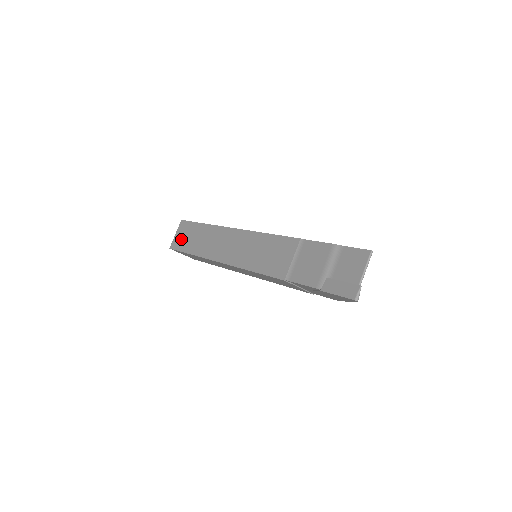
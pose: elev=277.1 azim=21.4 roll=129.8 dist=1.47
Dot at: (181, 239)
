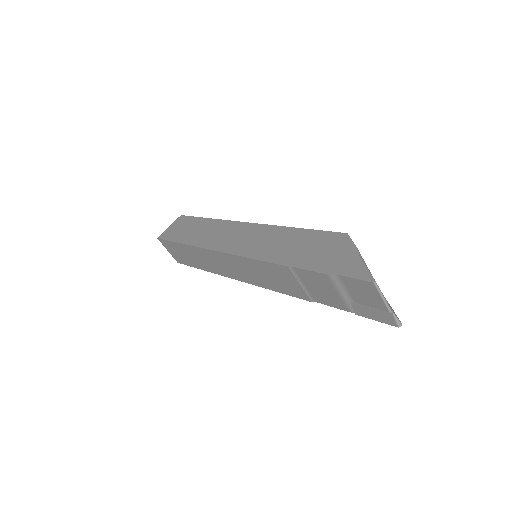
Dot at: (178, 256)
